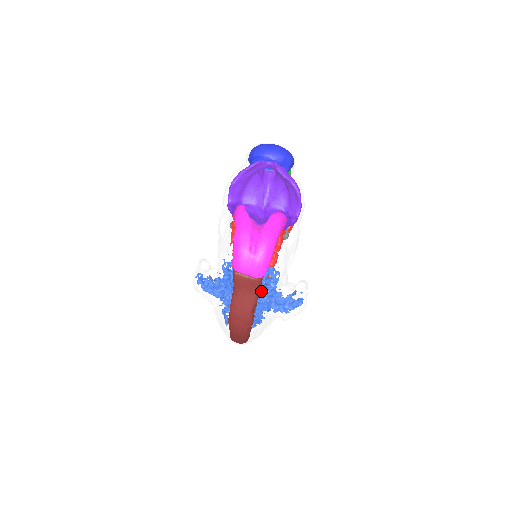
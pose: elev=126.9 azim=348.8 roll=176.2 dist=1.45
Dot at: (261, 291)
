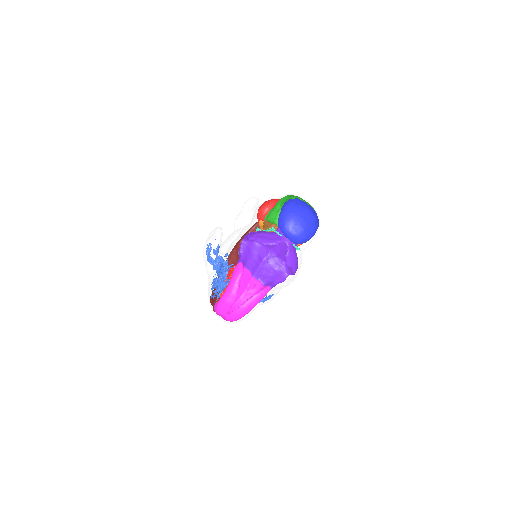
Dot at: occluded
